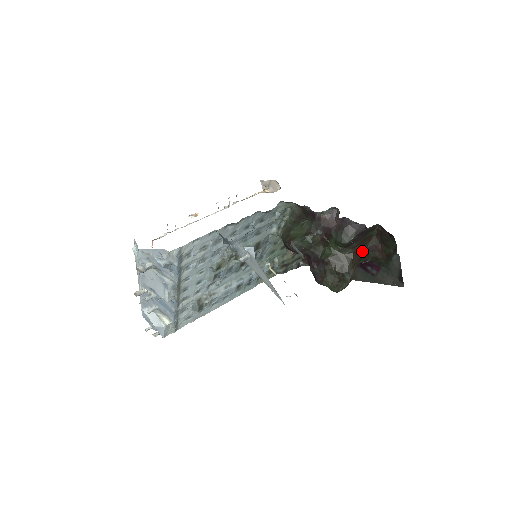
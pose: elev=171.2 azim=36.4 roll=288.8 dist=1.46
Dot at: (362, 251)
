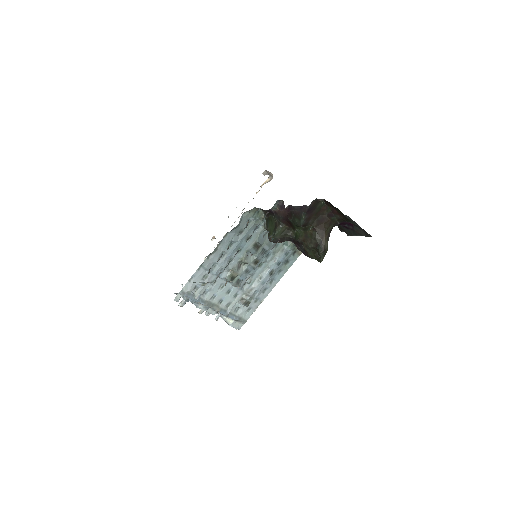
Dot at: (323, 221)
